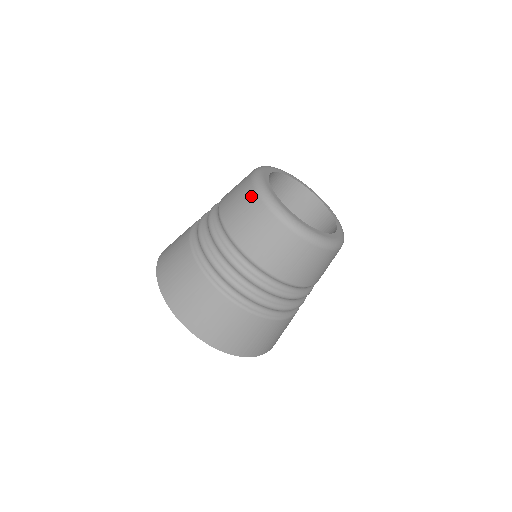
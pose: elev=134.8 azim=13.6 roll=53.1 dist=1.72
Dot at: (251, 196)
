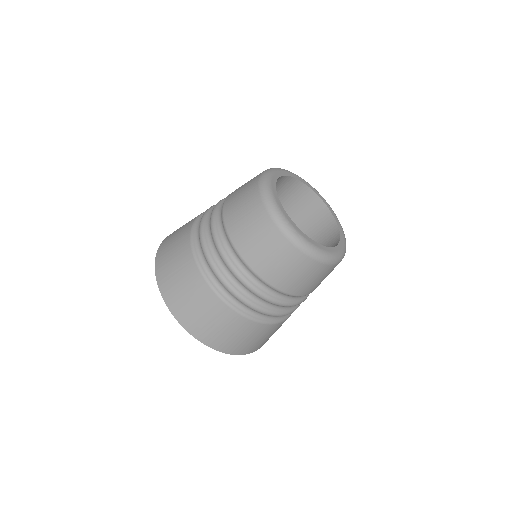
Dot at: occluded
